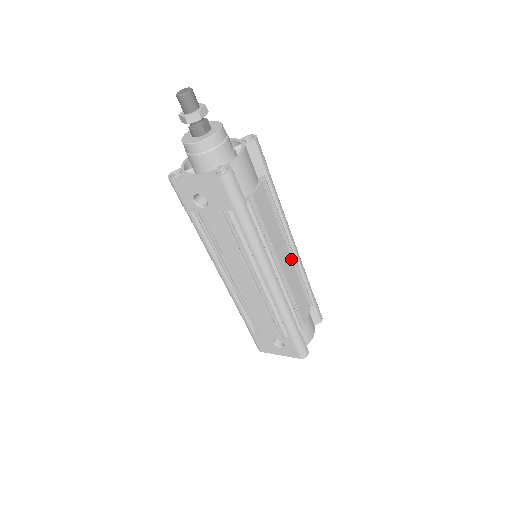
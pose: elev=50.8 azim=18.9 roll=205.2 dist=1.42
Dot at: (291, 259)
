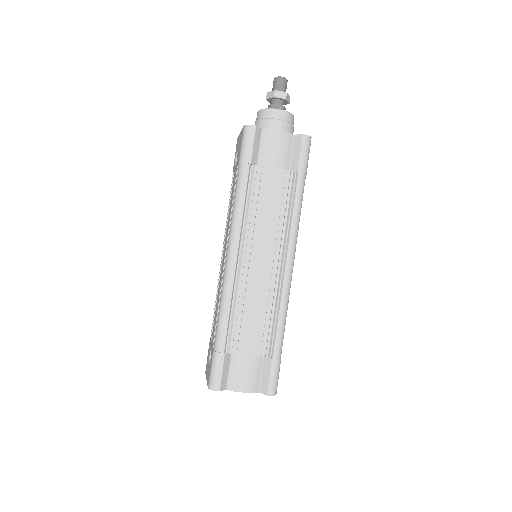
Dot at: (271, 272)
